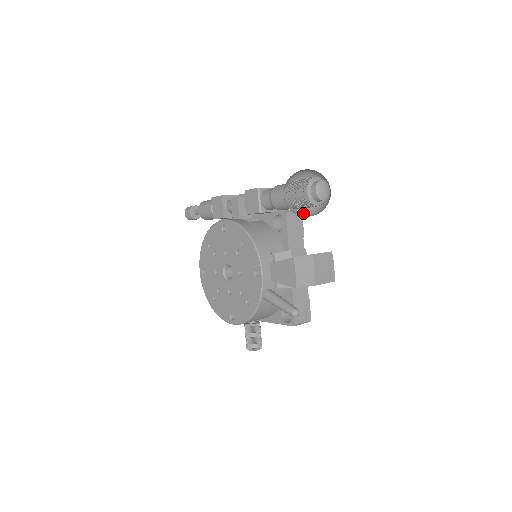
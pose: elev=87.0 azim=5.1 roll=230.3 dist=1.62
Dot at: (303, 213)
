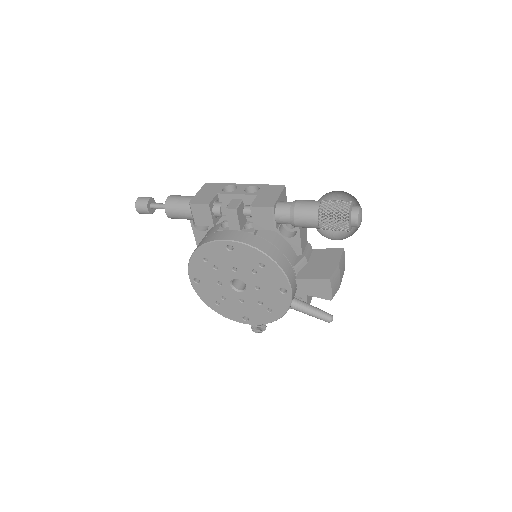
Dot at: occluded
